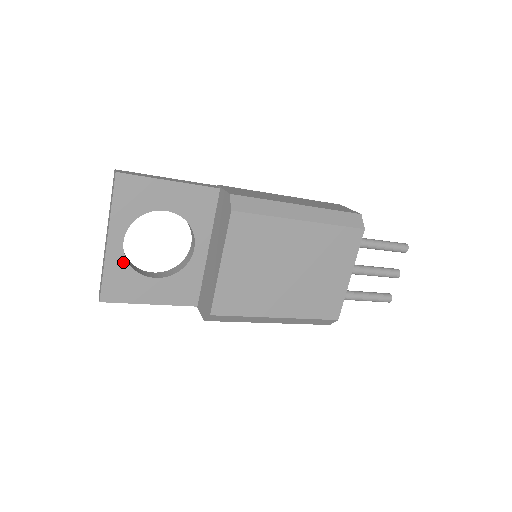
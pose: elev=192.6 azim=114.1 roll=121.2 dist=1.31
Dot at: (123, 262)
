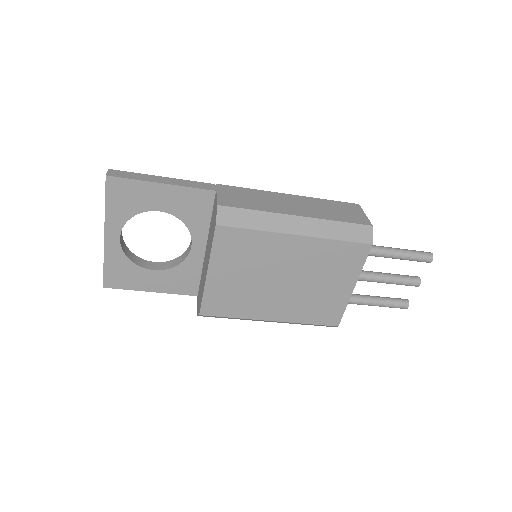
Dot at: (121, 255)
